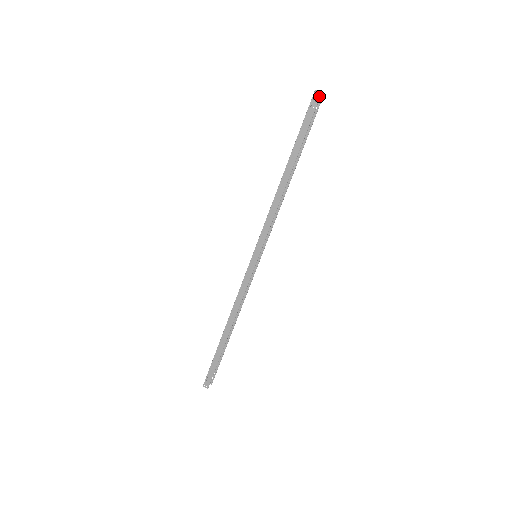
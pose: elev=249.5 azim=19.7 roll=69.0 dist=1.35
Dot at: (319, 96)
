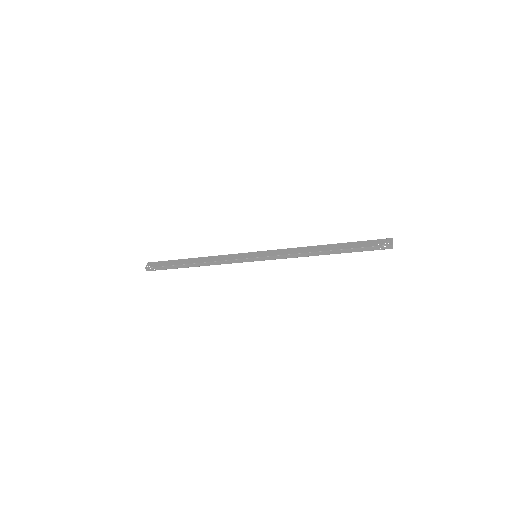
Dot at: (390, 248)
